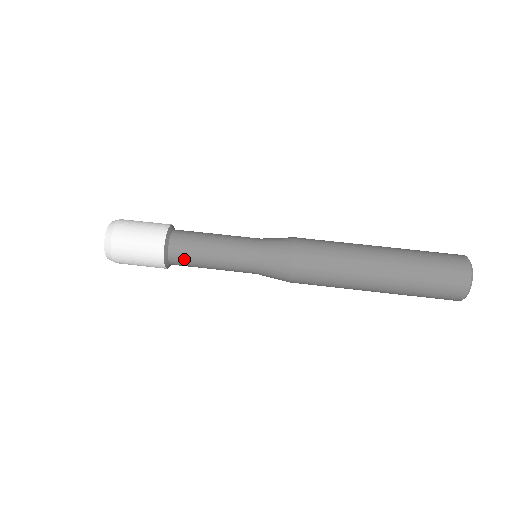
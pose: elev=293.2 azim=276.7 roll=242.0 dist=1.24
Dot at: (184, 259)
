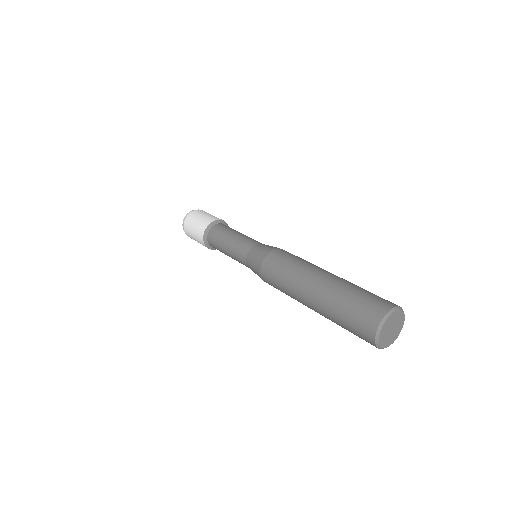
Dot at: (214, 243)
